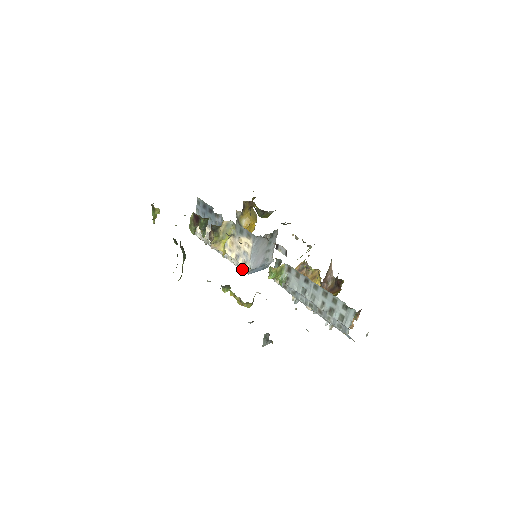
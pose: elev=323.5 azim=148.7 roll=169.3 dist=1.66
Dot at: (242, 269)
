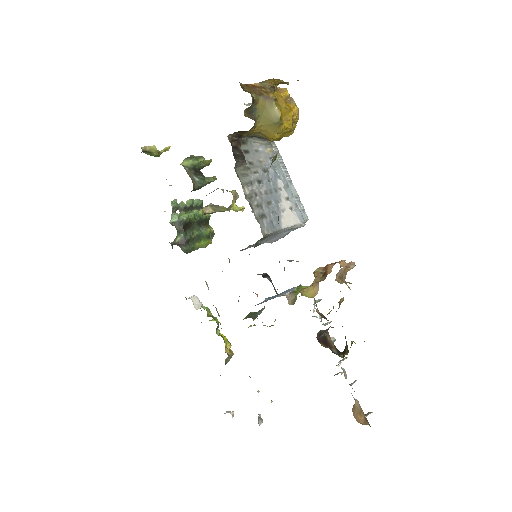
Dot at: occluded
